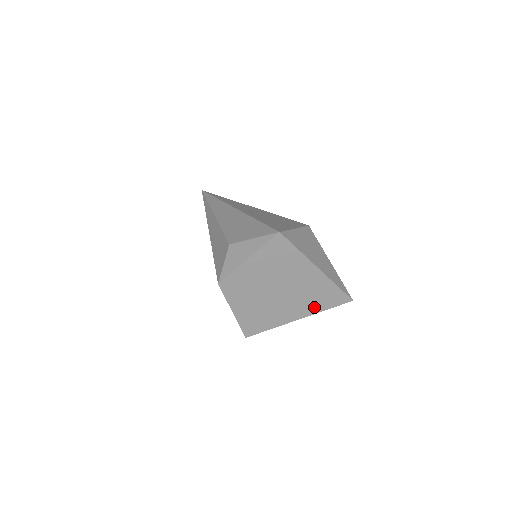
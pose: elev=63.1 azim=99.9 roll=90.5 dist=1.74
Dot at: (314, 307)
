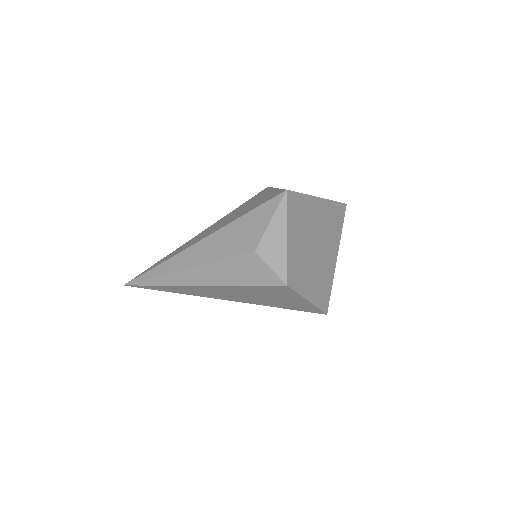
Dot at: (337, 235)
